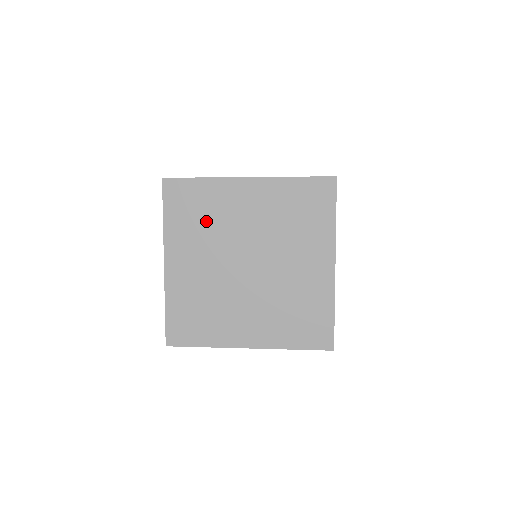
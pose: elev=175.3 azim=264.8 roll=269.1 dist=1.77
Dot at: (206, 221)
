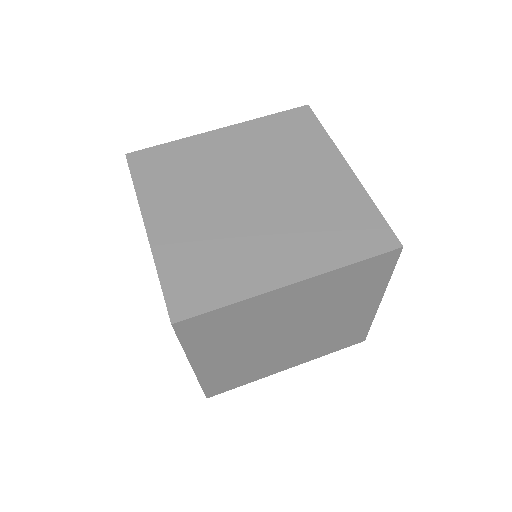
Dot at: (239, 330)
